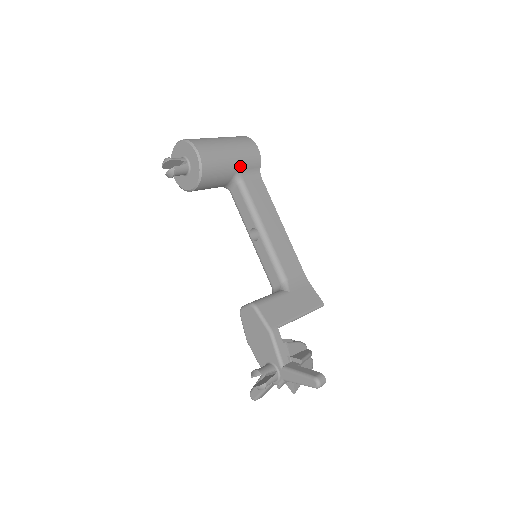
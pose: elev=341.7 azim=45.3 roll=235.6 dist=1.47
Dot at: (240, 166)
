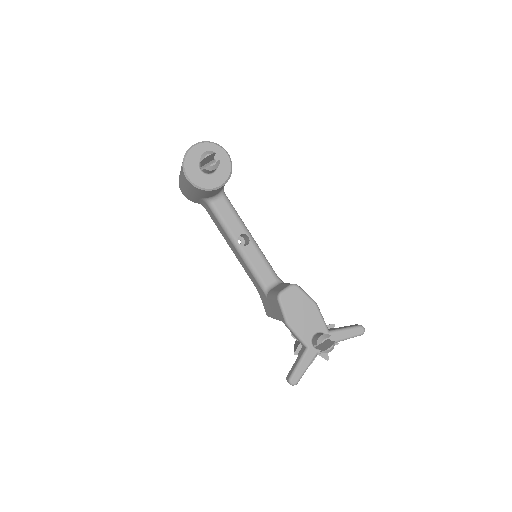
Dot at: occluded
